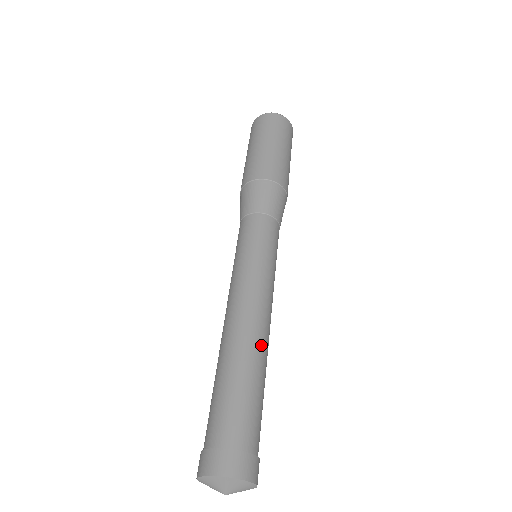
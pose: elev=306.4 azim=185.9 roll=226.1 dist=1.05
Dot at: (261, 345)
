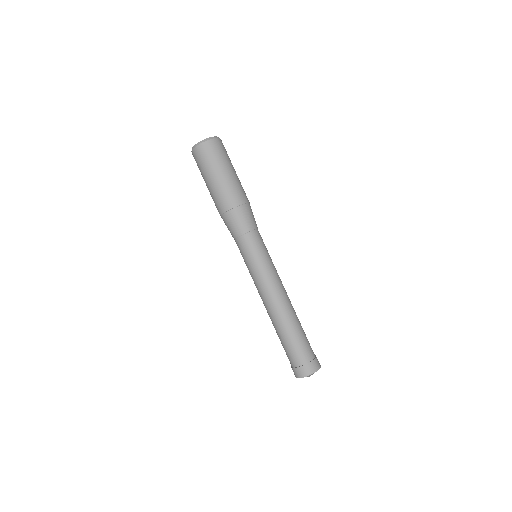
Dot at: (283, 314)
